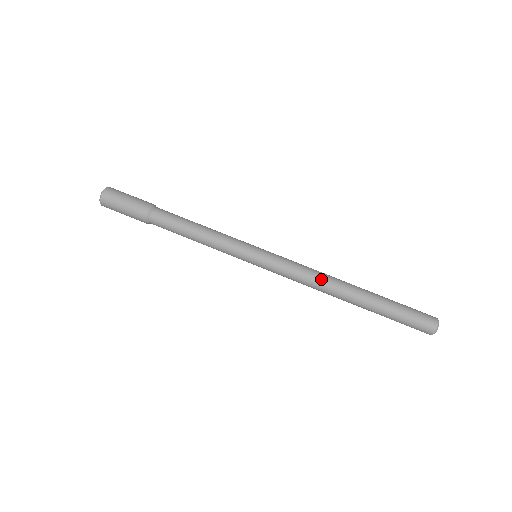
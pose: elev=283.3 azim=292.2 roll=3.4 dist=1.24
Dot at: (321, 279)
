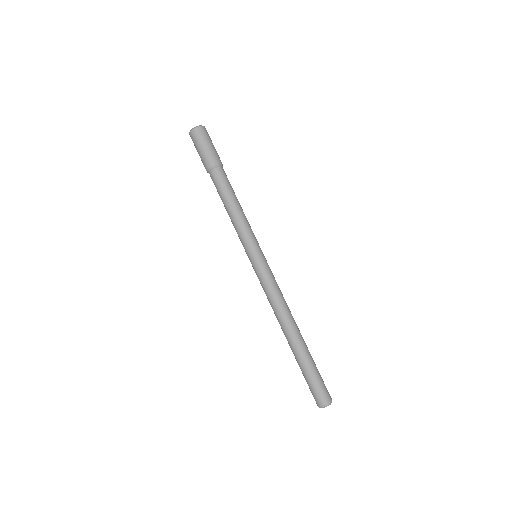
Dot at: (287, 306)
